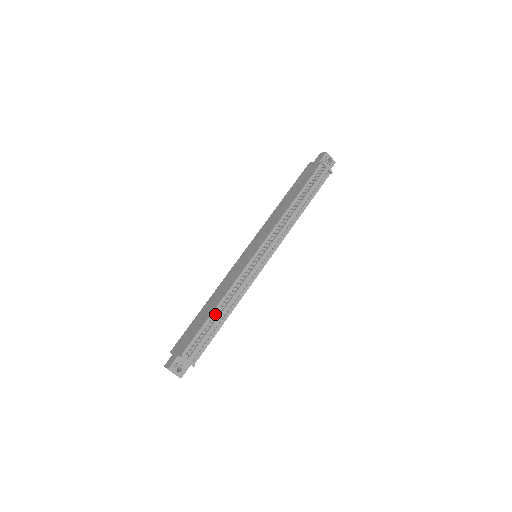
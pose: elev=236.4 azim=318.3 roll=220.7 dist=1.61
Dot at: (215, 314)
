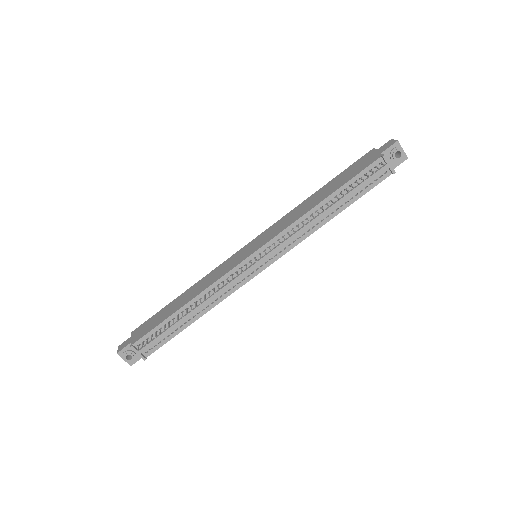
Dot at: (182, 312)
